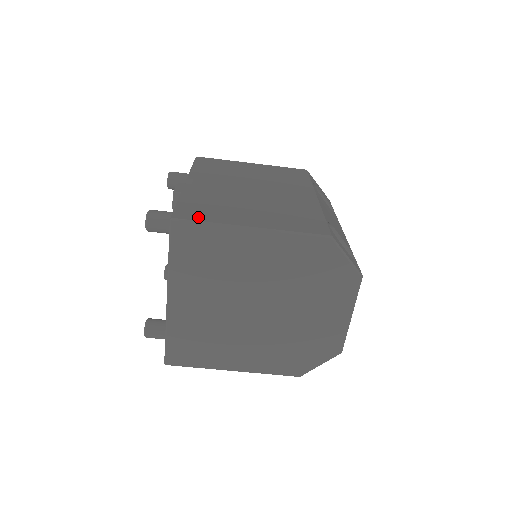
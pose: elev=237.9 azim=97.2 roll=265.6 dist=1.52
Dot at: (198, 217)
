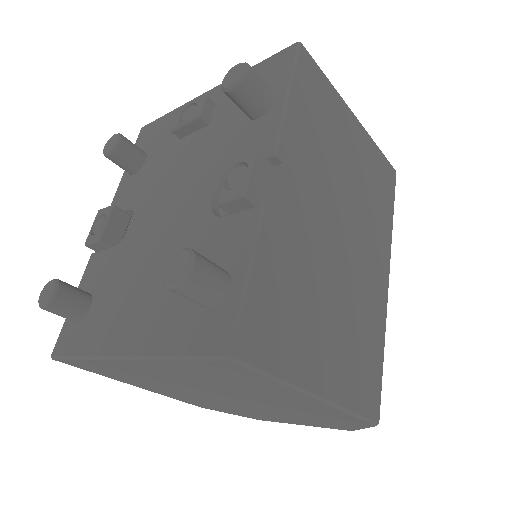
Dot at: (268, 355)
